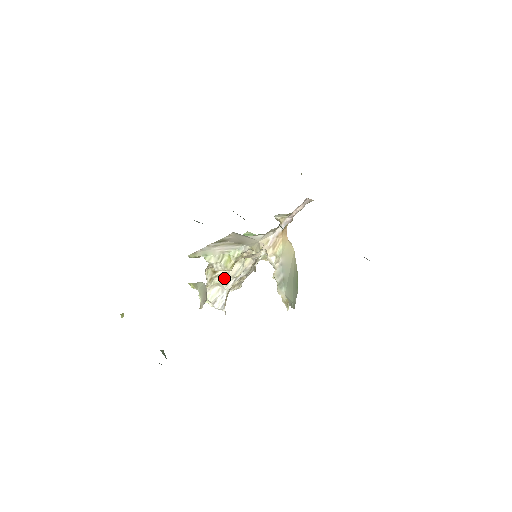
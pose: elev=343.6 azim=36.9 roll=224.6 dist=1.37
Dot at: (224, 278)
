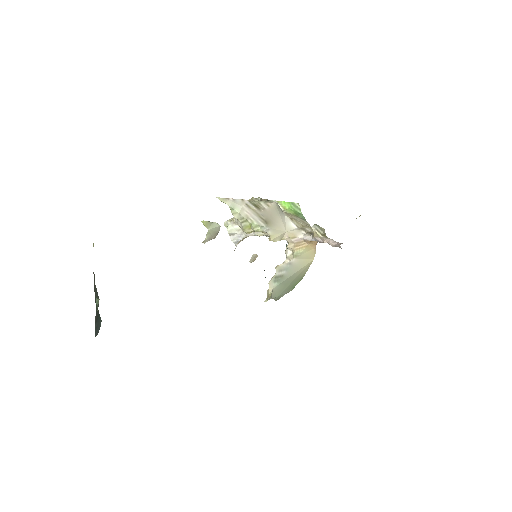
Dot at: occluded
